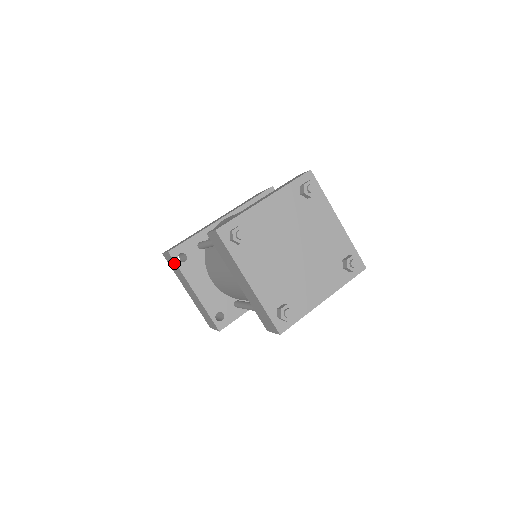
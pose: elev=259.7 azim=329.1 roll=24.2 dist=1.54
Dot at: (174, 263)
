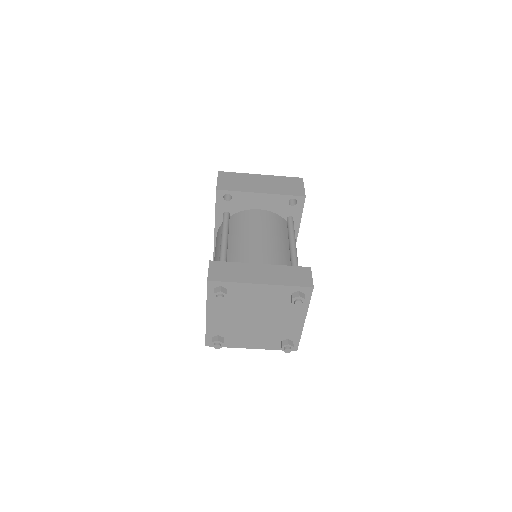
Dot at: occluded
